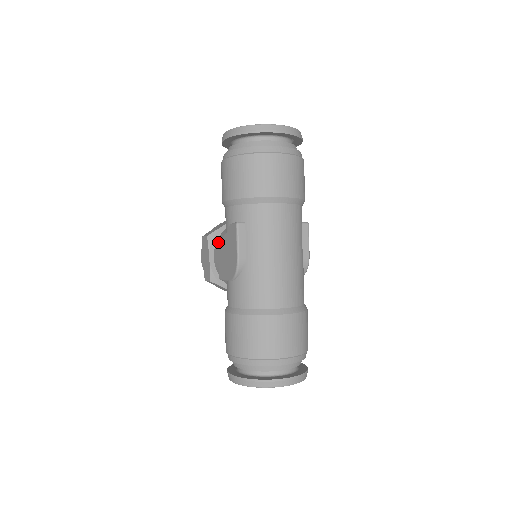
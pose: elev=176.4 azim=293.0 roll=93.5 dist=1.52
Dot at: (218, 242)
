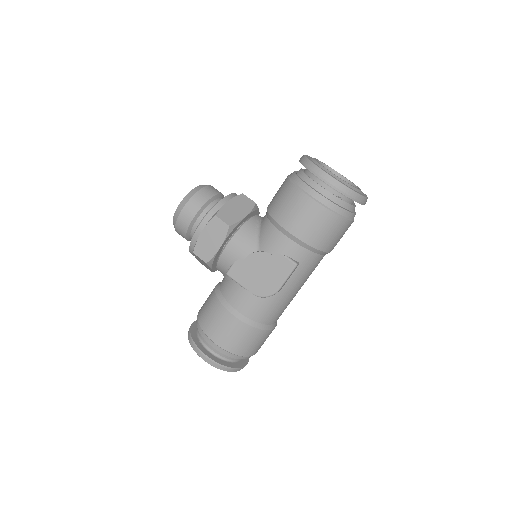
Dot at: (240, 239)
